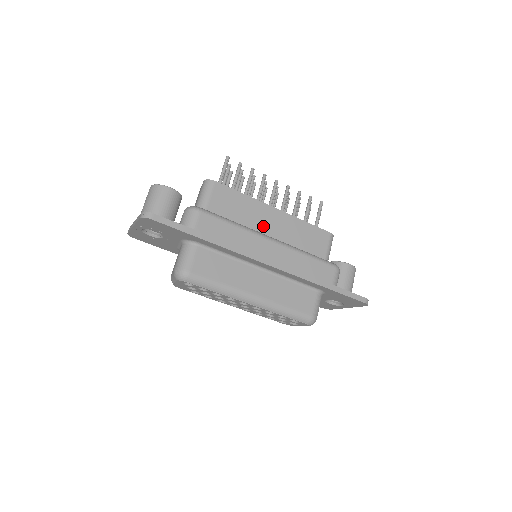
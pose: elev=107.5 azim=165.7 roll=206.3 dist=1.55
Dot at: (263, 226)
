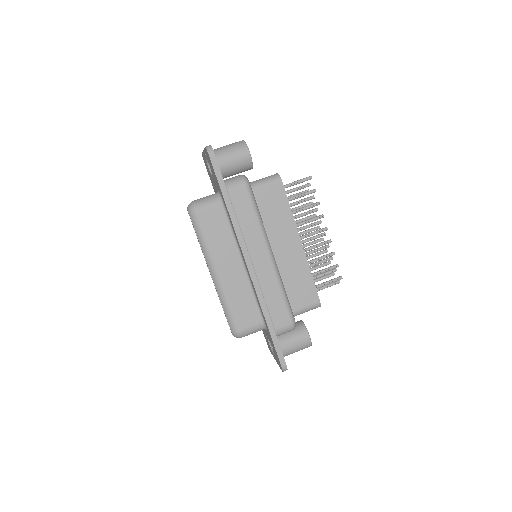
Dot at: (278, 242)
